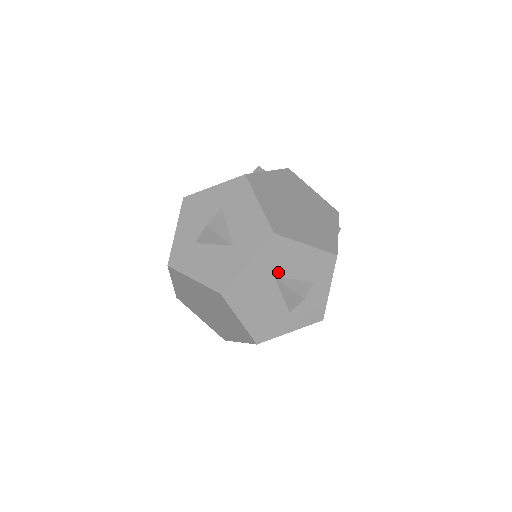
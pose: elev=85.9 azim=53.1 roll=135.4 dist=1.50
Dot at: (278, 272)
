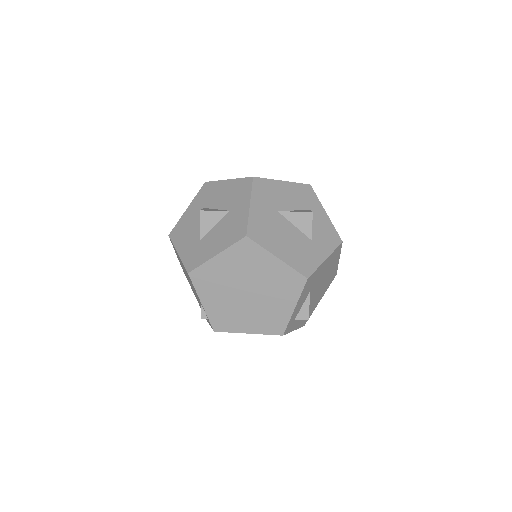
Dot at: (278, 207)
